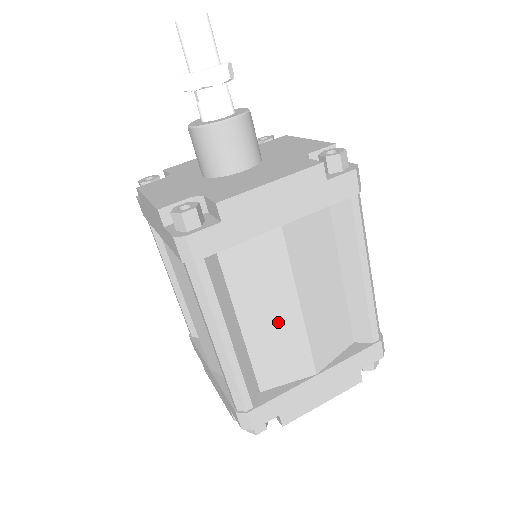
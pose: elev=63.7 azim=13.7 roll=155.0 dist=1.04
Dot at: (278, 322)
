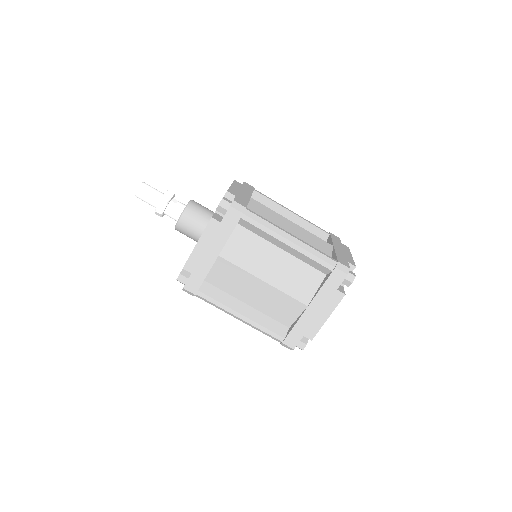
Dot at: (262, 293)
